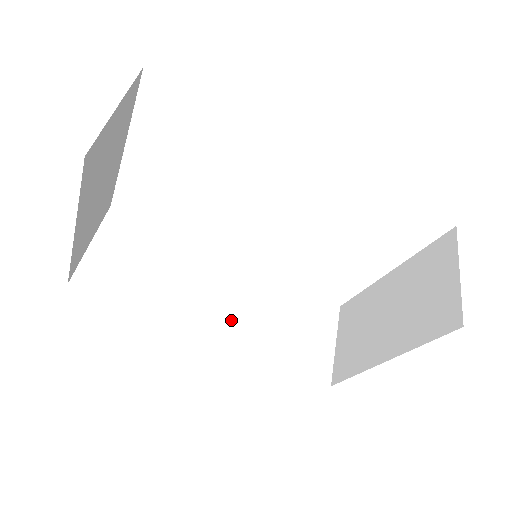
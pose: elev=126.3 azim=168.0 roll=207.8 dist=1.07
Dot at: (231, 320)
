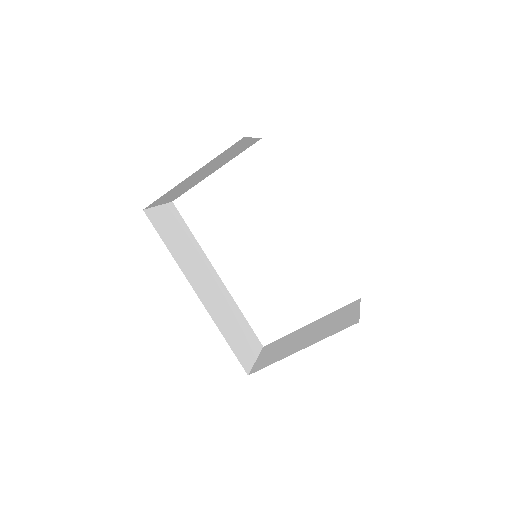
Dot at: (209, 298)
